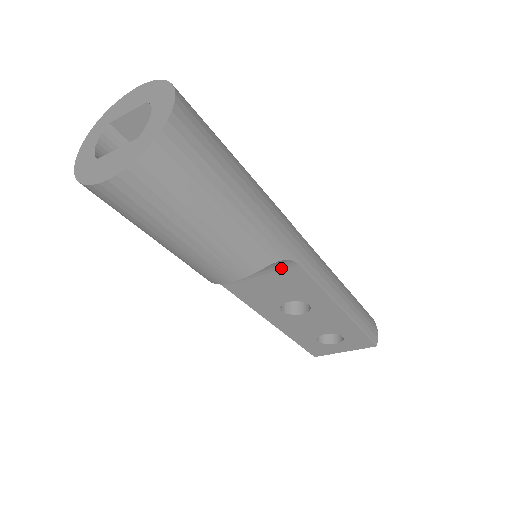
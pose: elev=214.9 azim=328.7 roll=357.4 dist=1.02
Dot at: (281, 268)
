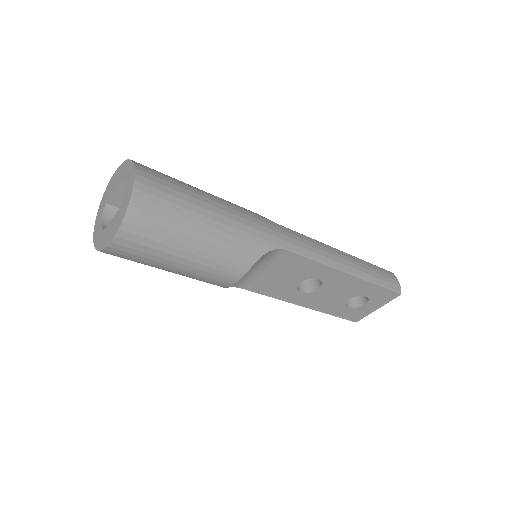
Dot at: (275, 258)
